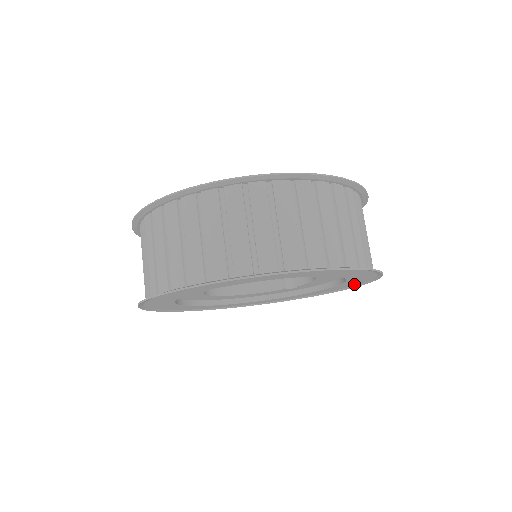
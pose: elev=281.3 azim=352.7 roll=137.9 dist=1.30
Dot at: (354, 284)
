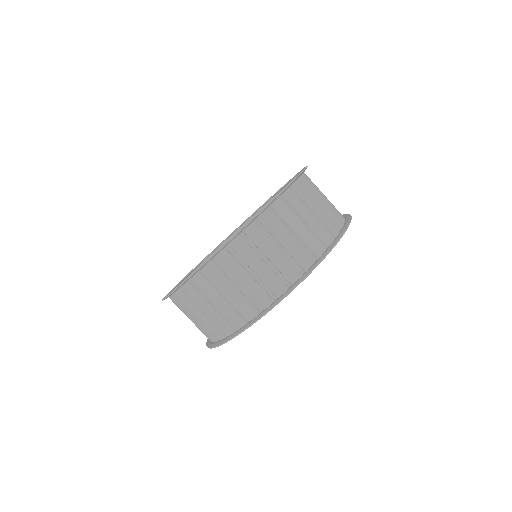
Dot at: occluded
